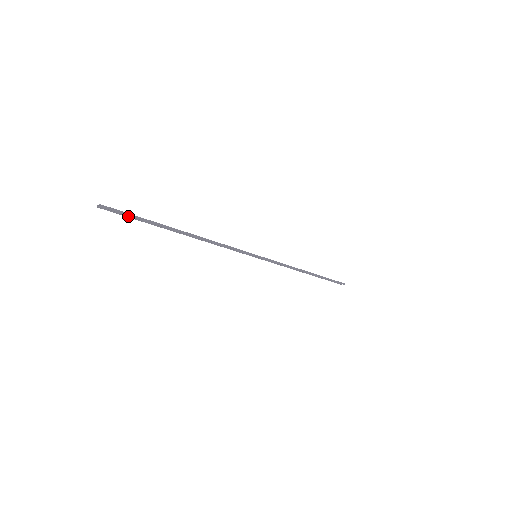
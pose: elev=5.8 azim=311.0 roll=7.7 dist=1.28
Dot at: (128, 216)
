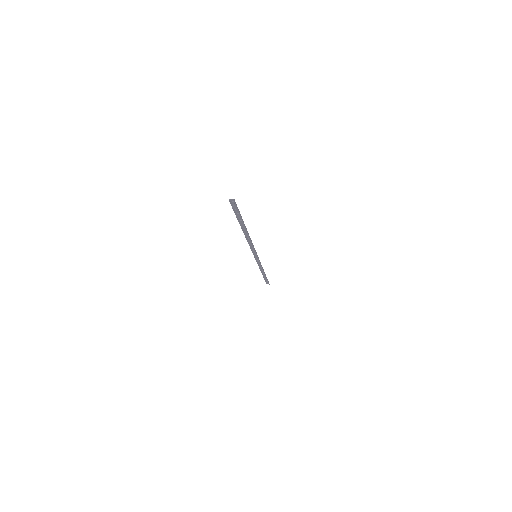
Dot at: (234, 211)
